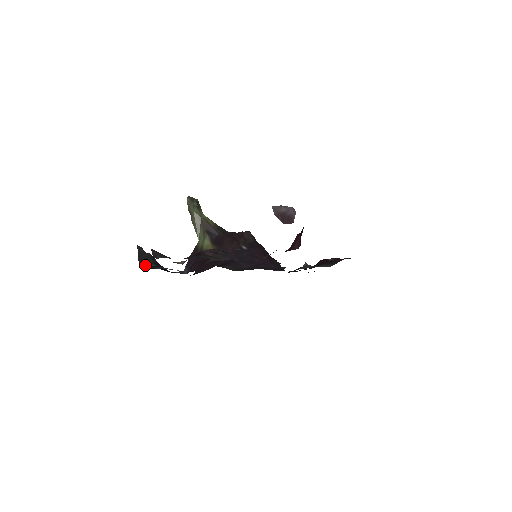
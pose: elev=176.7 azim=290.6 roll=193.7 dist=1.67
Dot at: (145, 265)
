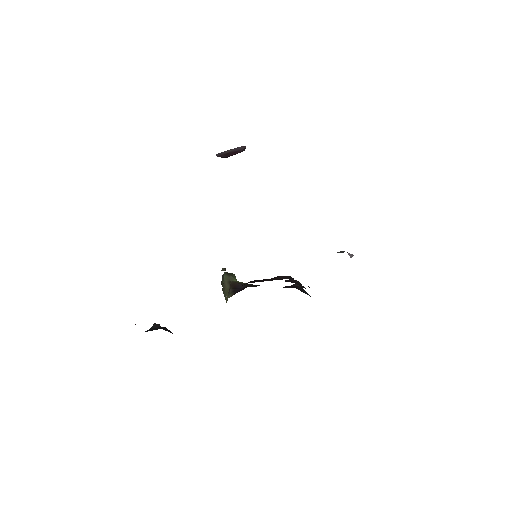
Dot at: occluded
